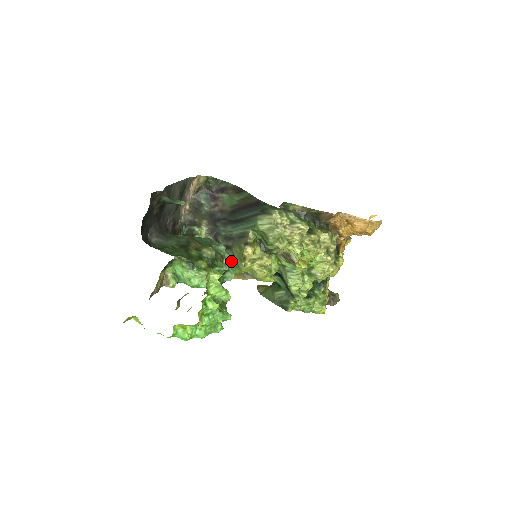
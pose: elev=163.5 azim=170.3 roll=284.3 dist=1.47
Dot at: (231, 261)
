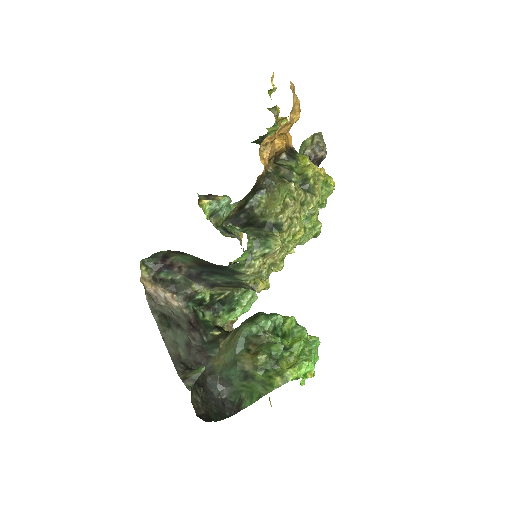
Dot at: occluded
